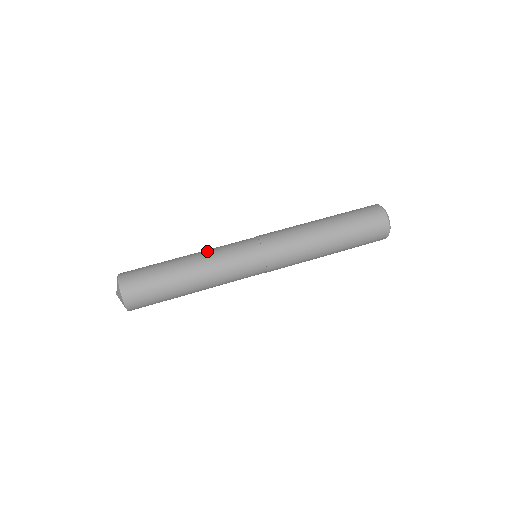
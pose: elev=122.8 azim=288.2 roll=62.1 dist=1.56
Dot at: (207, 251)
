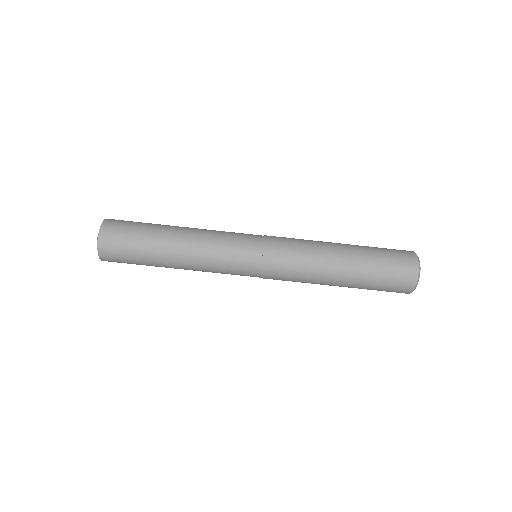
Dot at: (201, 251)
